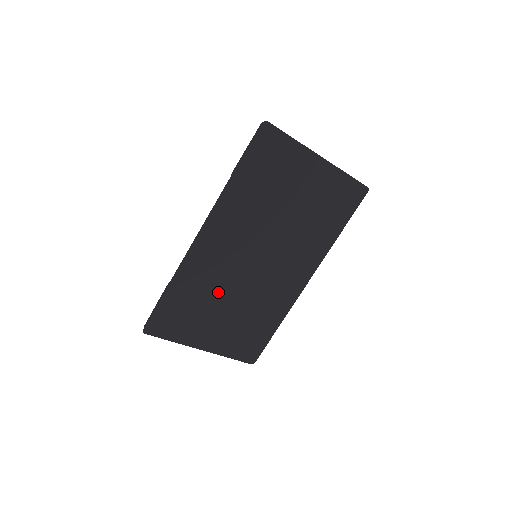
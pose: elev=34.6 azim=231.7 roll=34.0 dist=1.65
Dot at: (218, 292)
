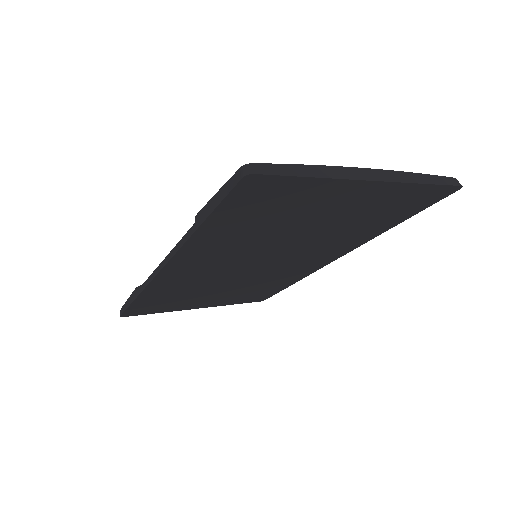
Dot at: (205, 288)
